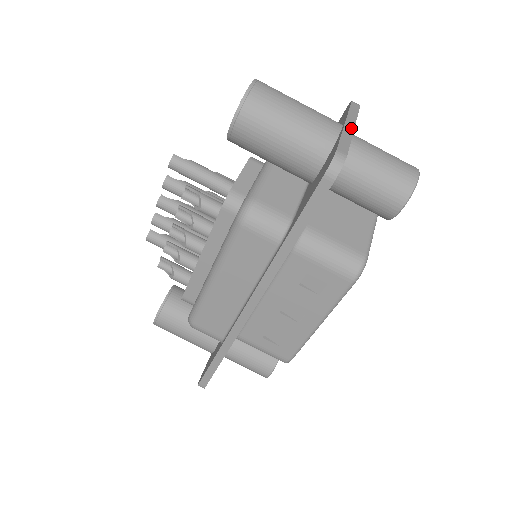
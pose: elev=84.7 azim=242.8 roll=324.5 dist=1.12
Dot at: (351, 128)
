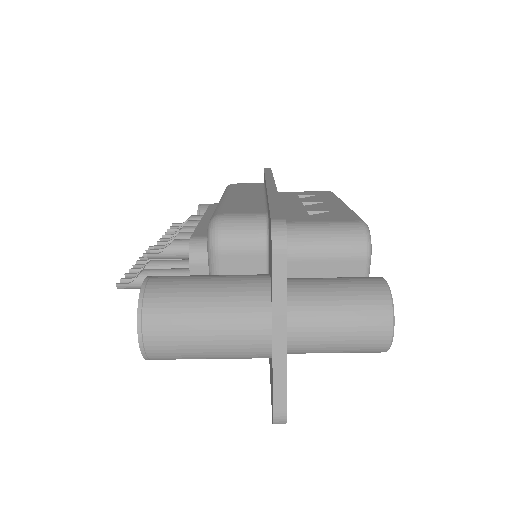
Dot at: (282, 345)
